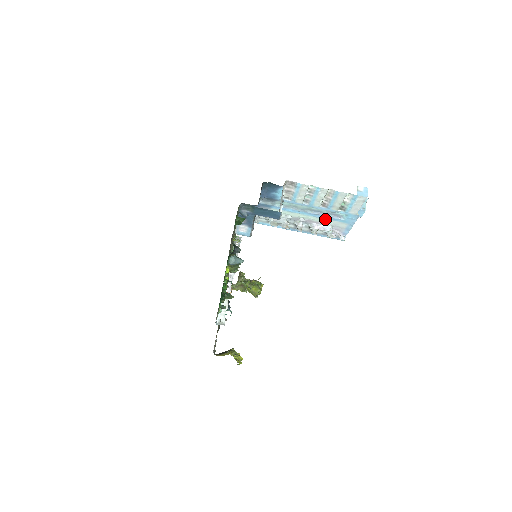
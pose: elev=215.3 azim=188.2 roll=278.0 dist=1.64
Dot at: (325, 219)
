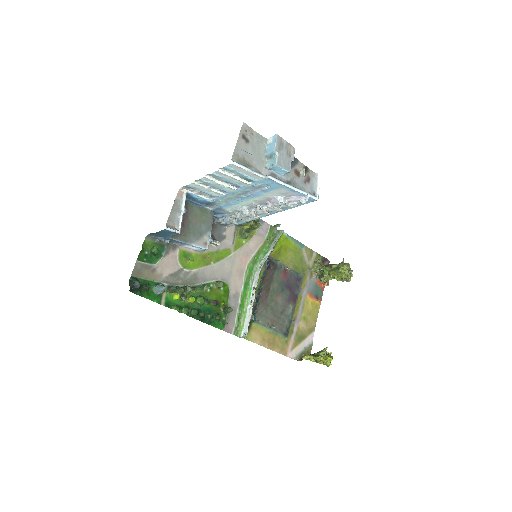
Dot at: (262, 194)
